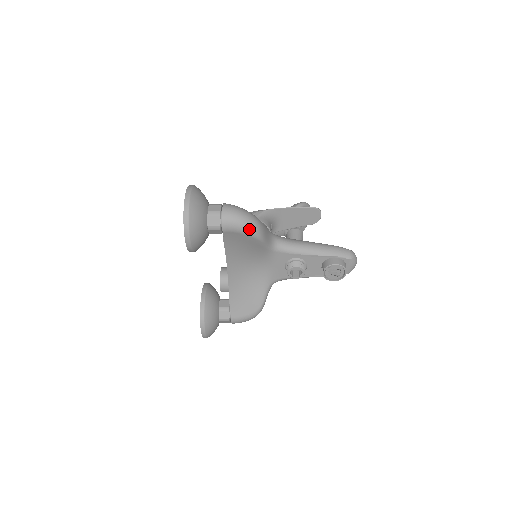
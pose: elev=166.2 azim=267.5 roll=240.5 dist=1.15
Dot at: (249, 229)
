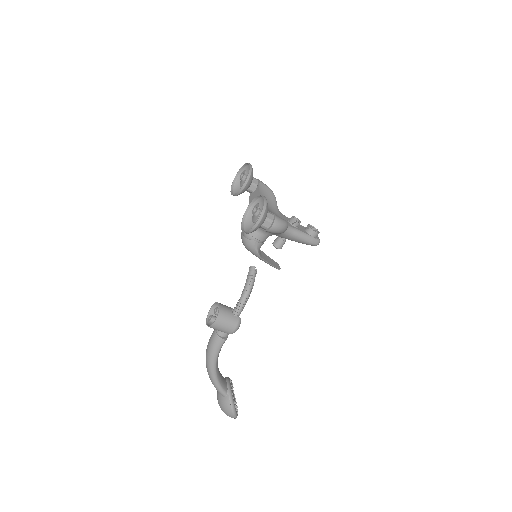
Dot at: occluded
